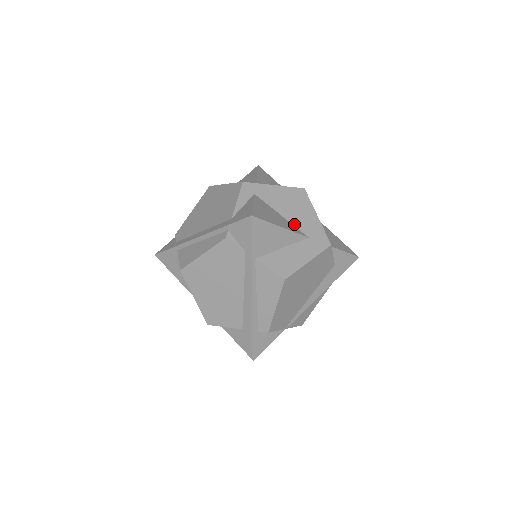
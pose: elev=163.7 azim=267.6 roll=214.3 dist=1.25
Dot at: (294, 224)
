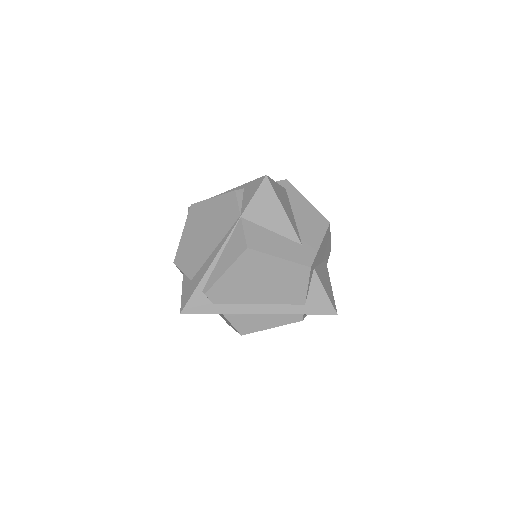
Dot at: (323, 261)
